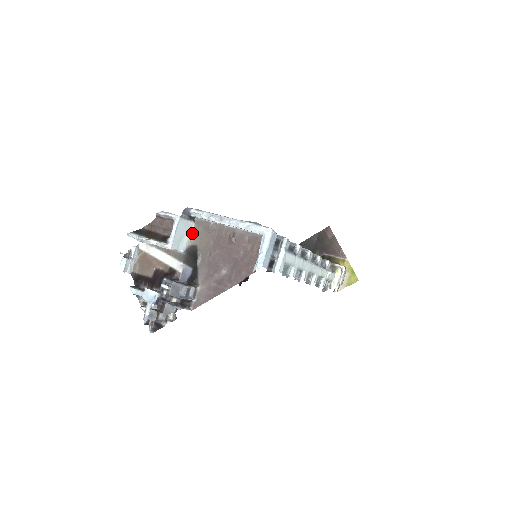
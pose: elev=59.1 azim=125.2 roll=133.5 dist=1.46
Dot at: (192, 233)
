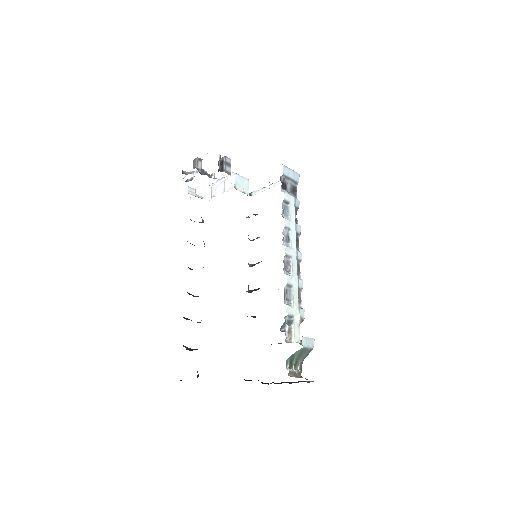
Dot at: occluded
